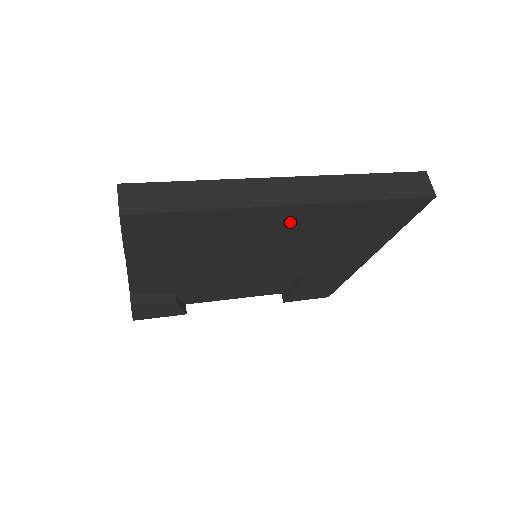
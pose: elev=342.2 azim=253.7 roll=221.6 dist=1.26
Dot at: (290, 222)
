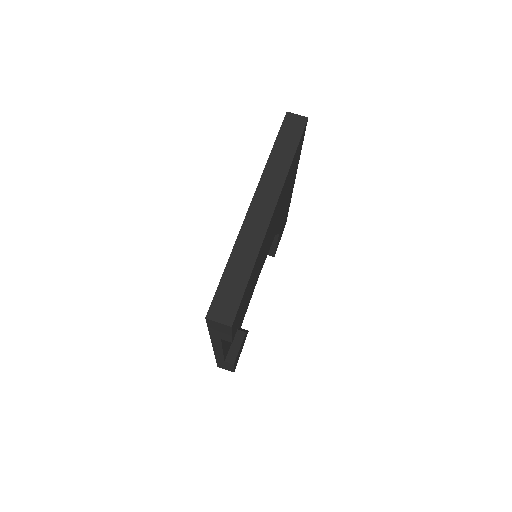
Dot at: (273, 220)
